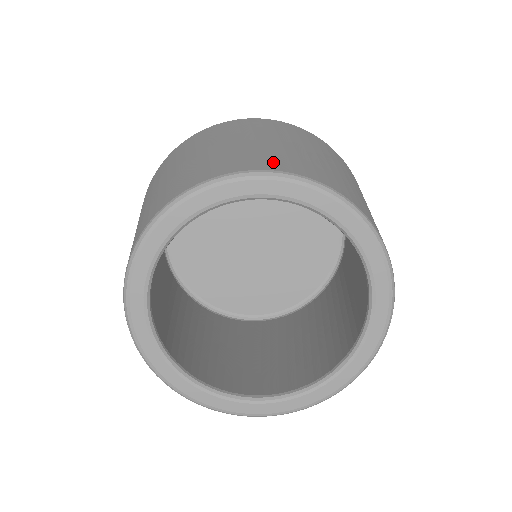
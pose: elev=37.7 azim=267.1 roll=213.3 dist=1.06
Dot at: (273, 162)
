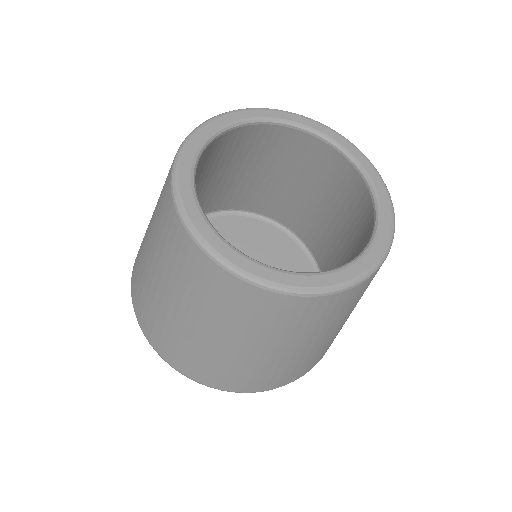
Dot at: occluded
